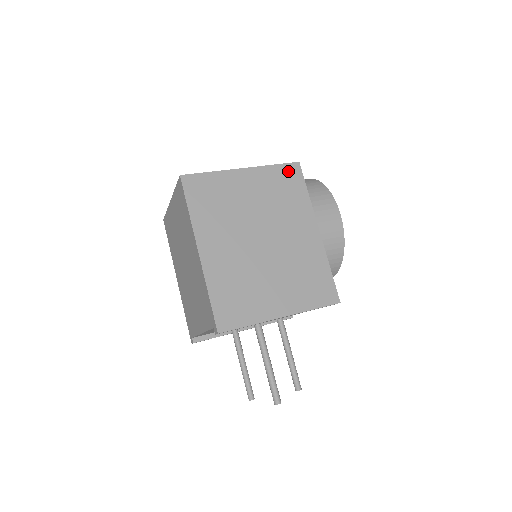
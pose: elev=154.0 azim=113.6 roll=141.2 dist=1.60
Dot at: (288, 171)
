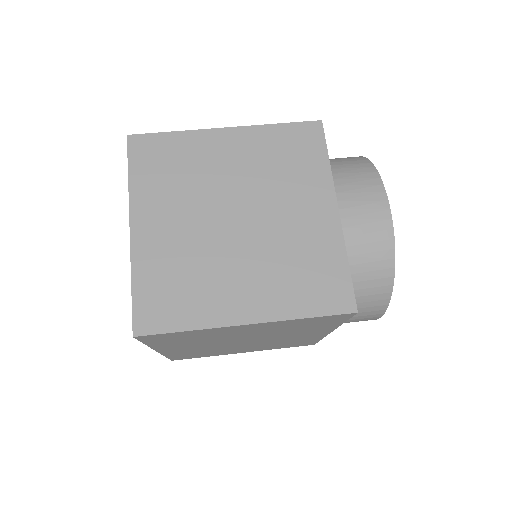
Dot at: (328, 318)
